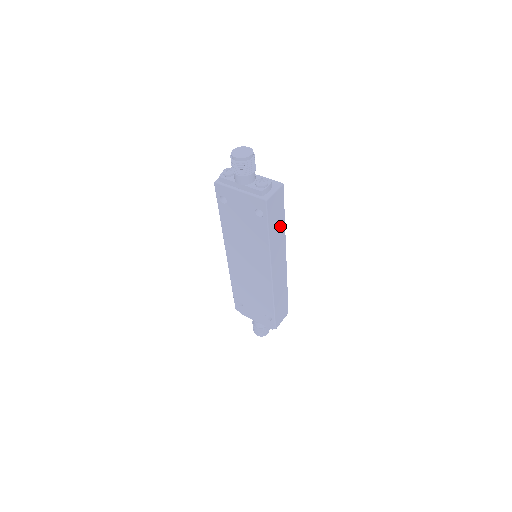
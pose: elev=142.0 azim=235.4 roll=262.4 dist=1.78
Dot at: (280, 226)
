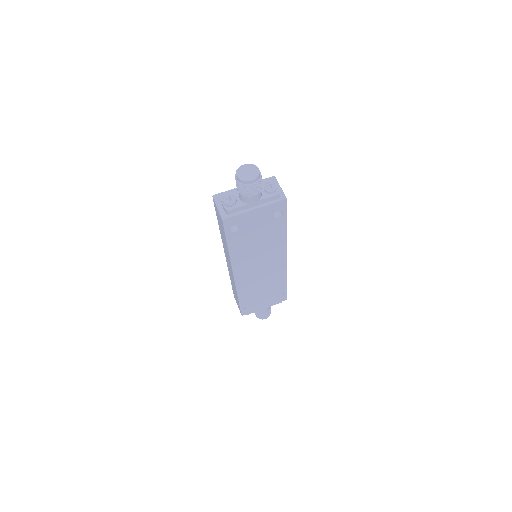
Dot at: occluded
